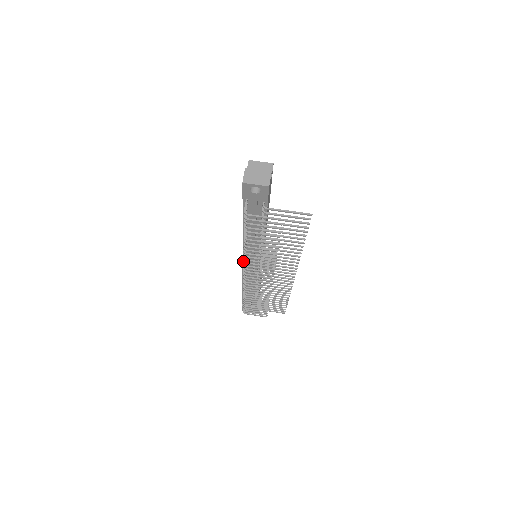
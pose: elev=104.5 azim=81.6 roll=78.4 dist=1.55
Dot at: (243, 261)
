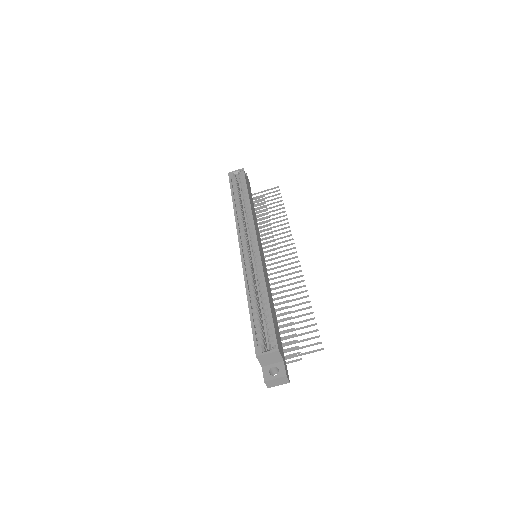
Dot at: occluded
